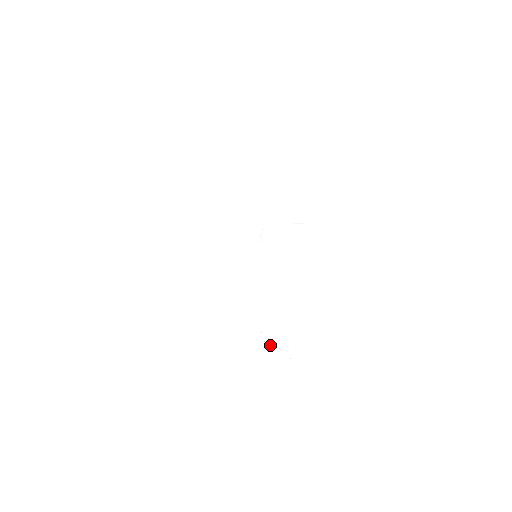
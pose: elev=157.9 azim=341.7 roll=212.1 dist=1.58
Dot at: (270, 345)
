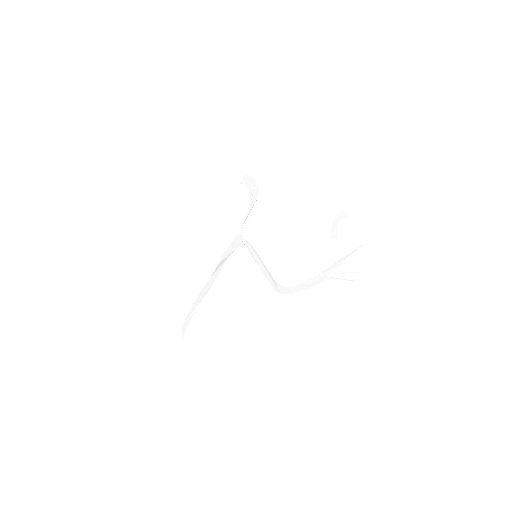
Dot at: (338, 267)
